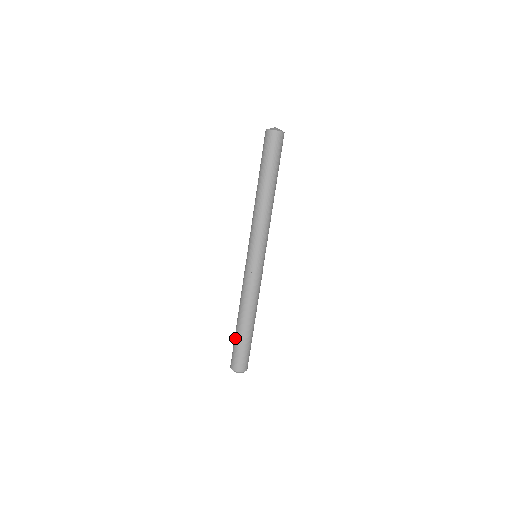
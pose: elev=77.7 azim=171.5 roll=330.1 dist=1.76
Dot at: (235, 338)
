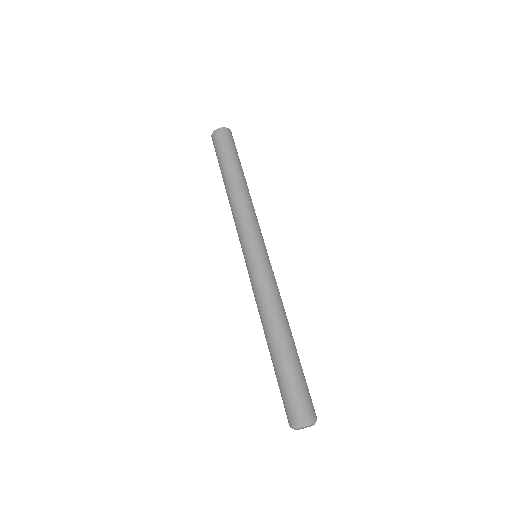
Dot at: (276, 372)
